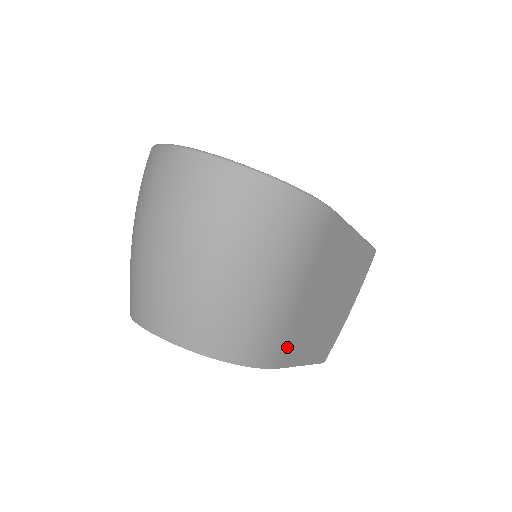
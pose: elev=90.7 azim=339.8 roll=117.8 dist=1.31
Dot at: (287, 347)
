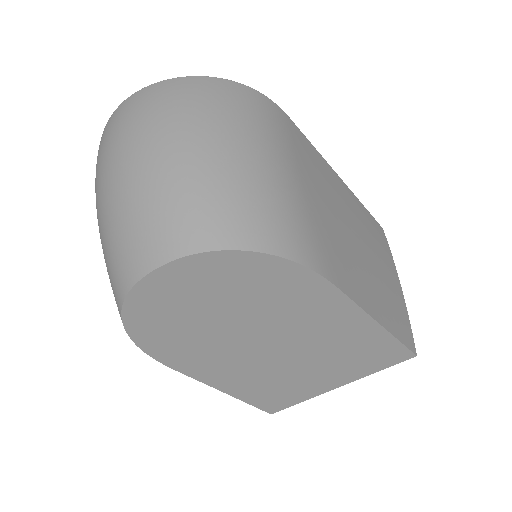
Dot at: (327, 255)
